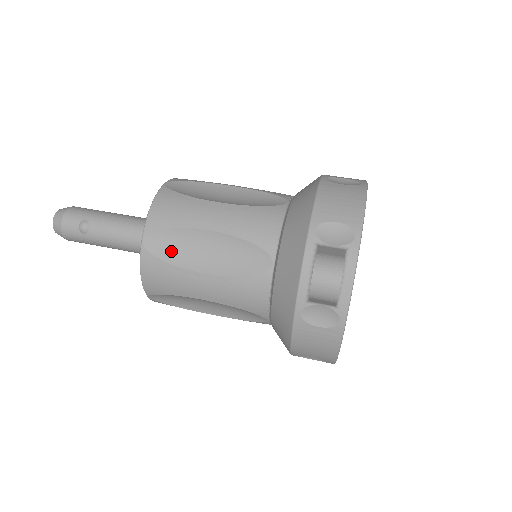
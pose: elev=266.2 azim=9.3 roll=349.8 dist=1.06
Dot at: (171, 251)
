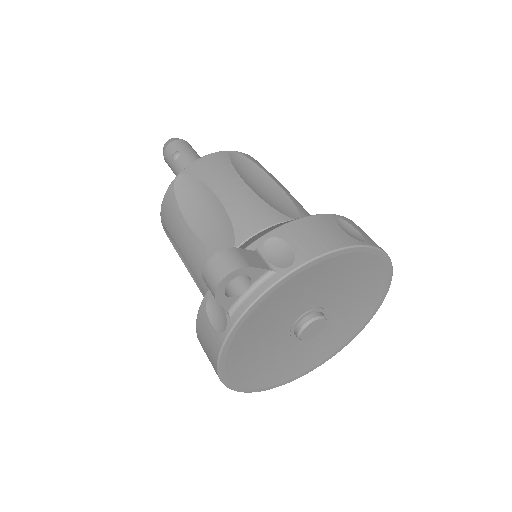
Dot at: (186, 196)
